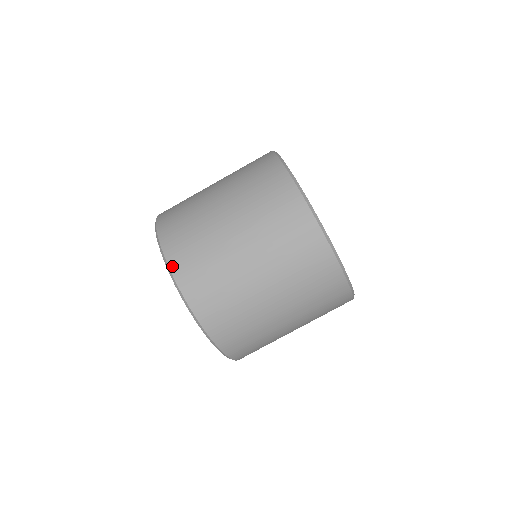
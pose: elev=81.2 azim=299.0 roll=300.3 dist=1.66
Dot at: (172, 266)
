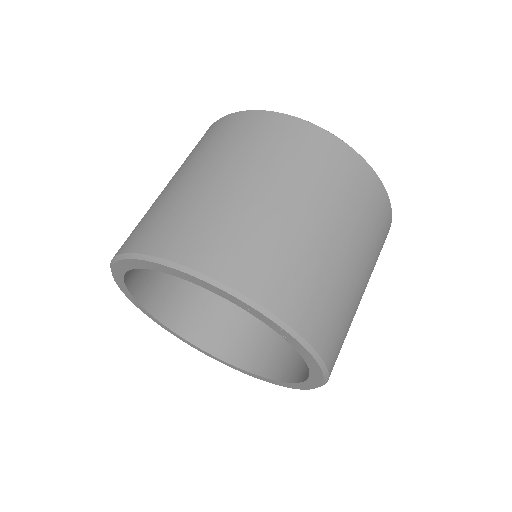
Dot at: (119, 252)
